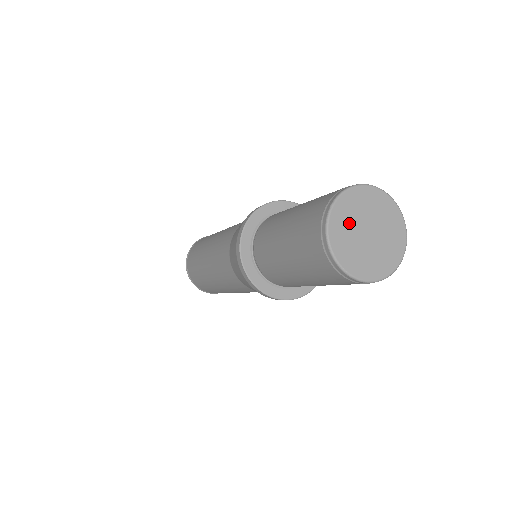
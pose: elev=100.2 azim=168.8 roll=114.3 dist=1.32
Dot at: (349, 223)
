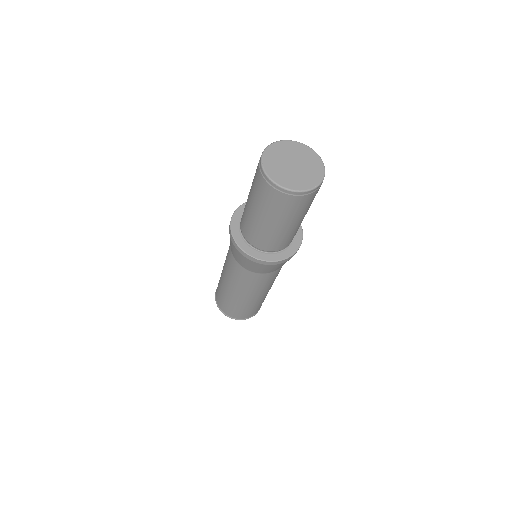
Dot at: (286, 152)
